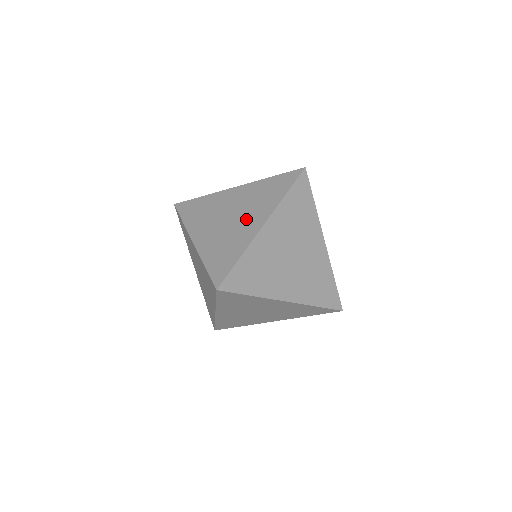
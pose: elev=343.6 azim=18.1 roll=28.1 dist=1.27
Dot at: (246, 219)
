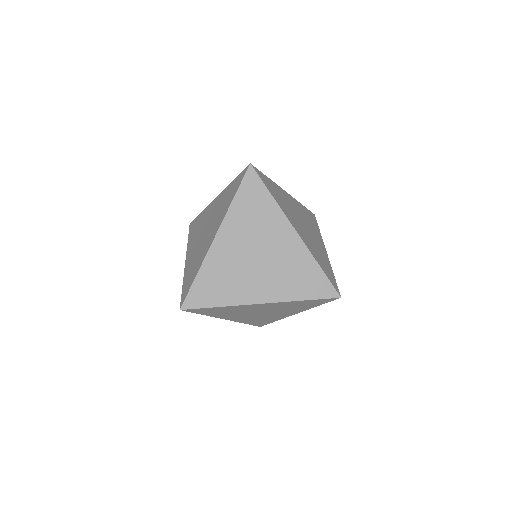
Dot at: (209, 233)
